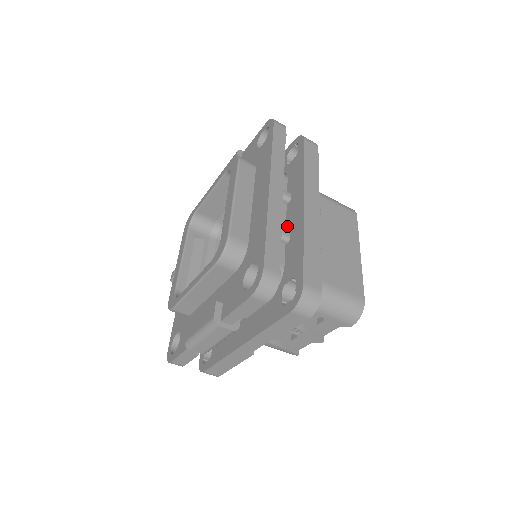
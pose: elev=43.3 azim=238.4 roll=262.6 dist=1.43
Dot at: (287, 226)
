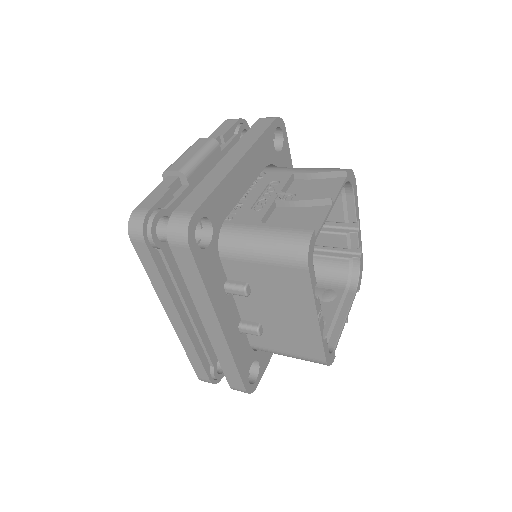
Dot at: occluded
